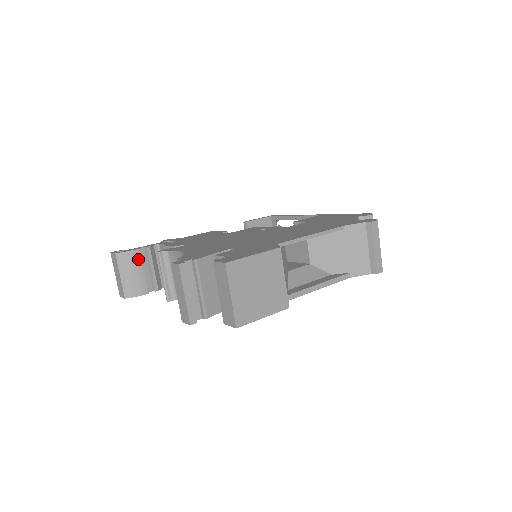
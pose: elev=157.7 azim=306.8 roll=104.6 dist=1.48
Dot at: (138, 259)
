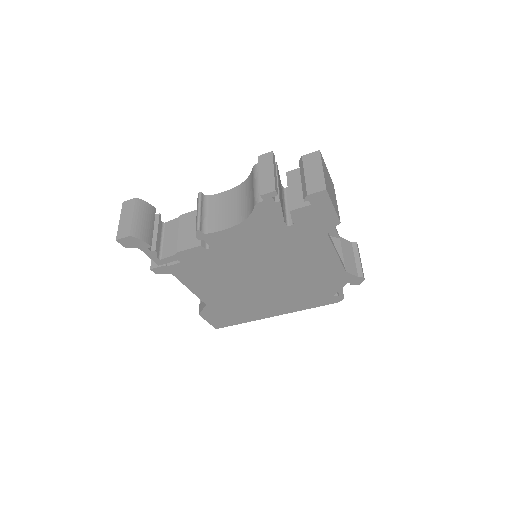
Dot at: (152, 214)
